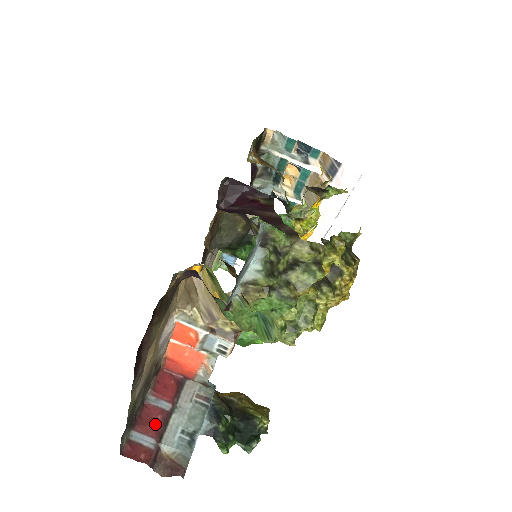
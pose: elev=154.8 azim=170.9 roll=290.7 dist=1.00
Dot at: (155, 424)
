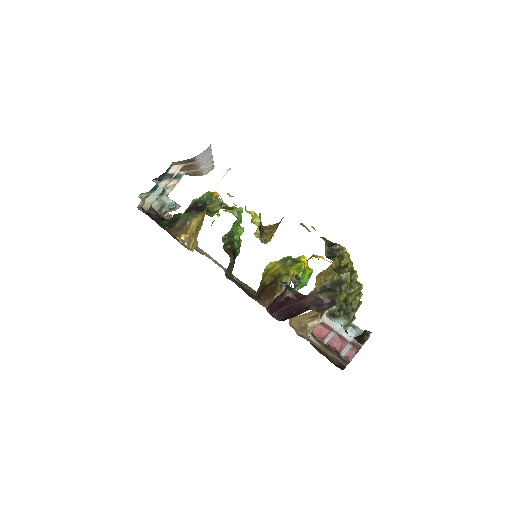
Dot at: (340, 342)
